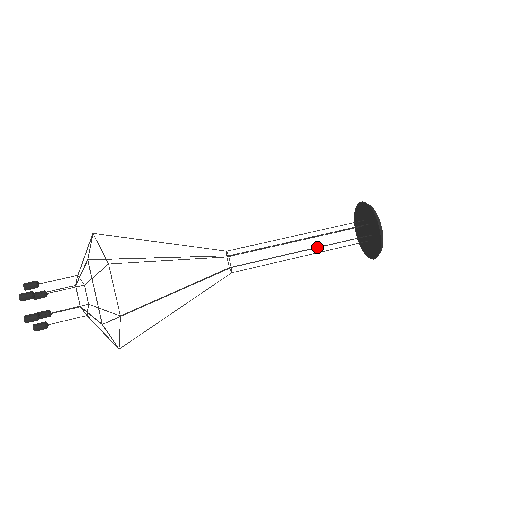
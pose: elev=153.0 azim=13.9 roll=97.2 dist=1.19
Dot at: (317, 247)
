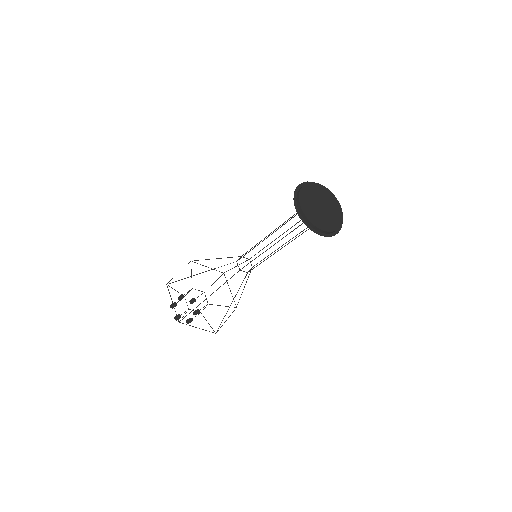
Dot at: occluded
